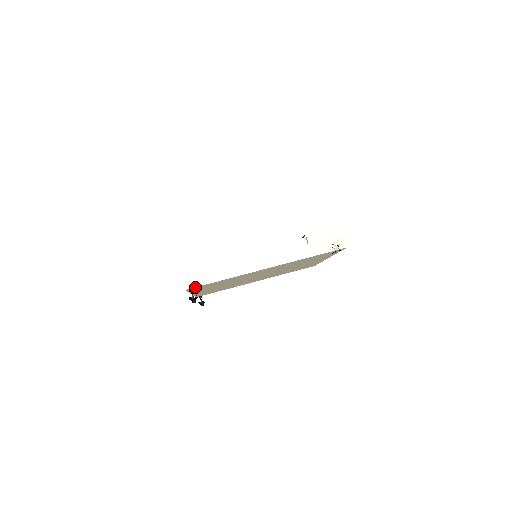
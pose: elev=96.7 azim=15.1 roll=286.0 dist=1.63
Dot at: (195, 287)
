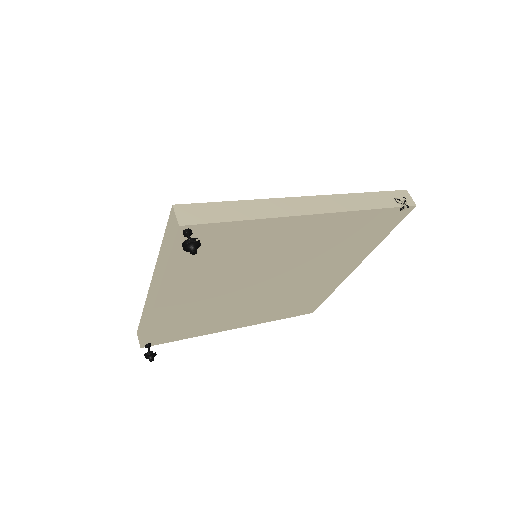
Dot at: (196, 226)
